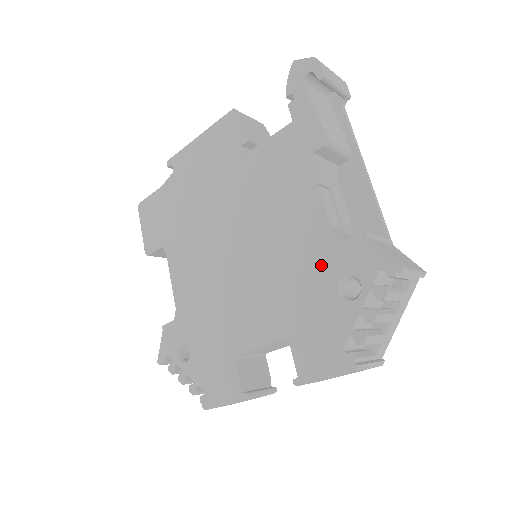
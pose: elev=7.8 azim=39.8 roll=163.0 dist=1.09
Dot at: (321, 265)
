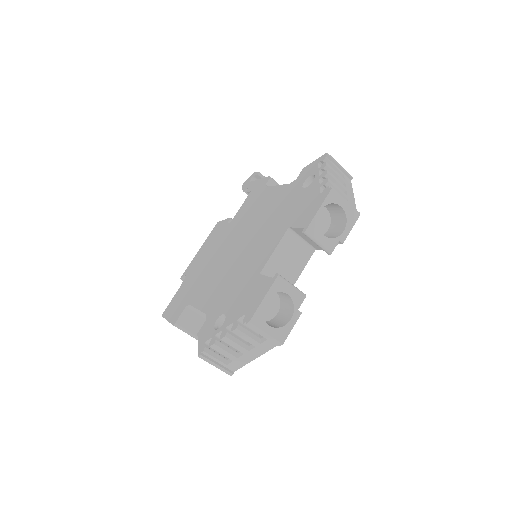
Dot at: (290, 194)
